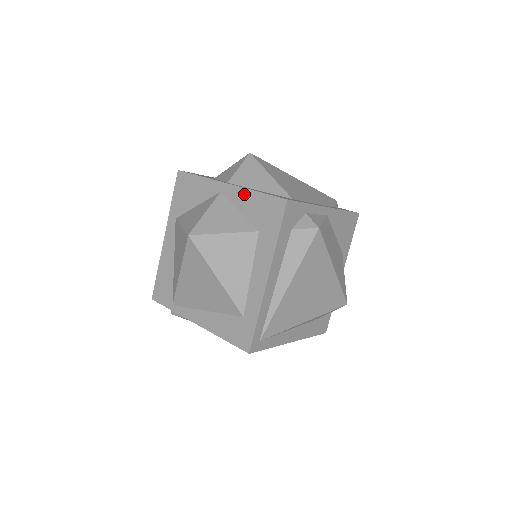
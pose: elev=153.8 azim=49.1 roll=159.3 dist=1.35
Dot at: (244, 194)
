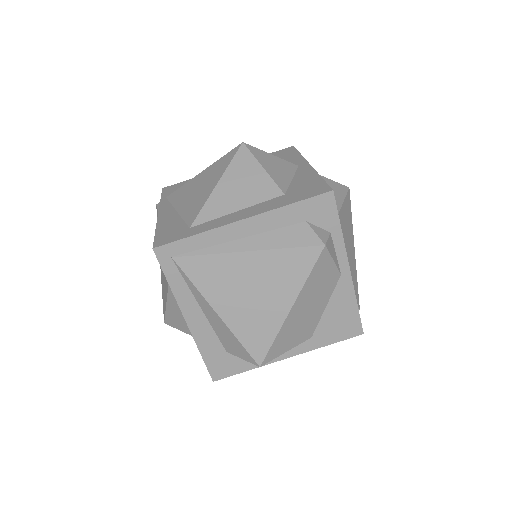
Dot at: (311, 174)
